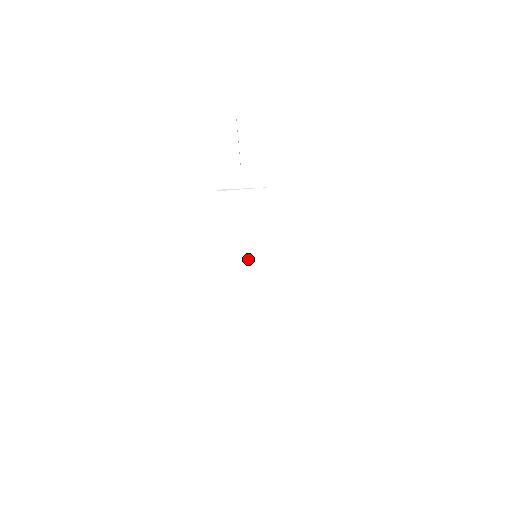
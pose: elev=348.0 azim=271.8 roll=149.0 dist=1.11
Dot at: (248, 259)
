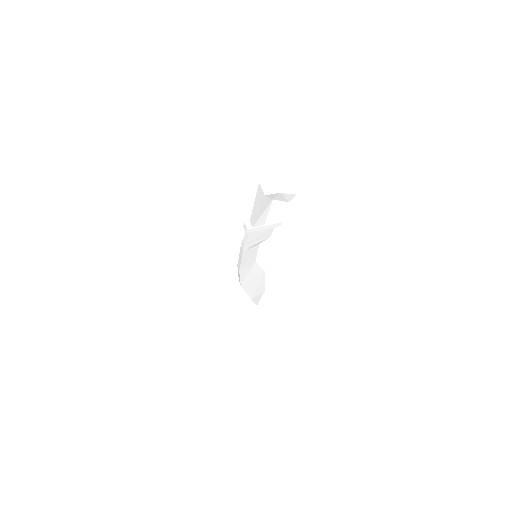
Dot at: (251, 258)
